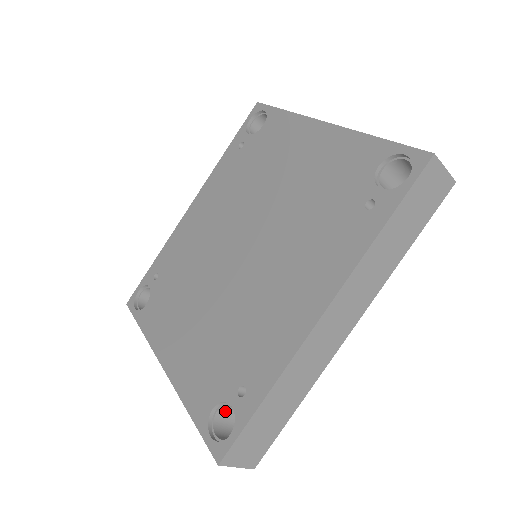
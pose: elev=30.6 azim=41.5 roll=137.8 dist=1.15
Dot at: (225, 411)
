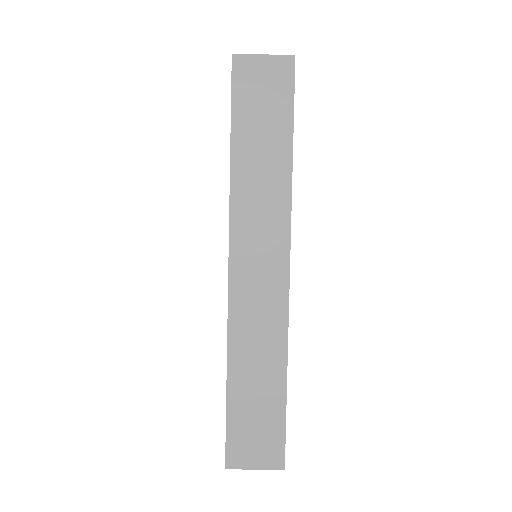
Dot at: occluded
